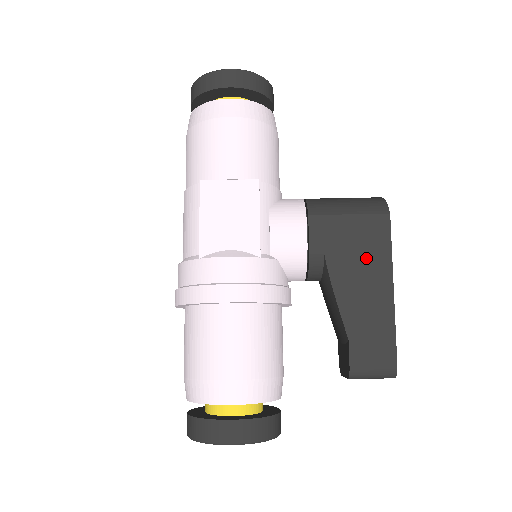
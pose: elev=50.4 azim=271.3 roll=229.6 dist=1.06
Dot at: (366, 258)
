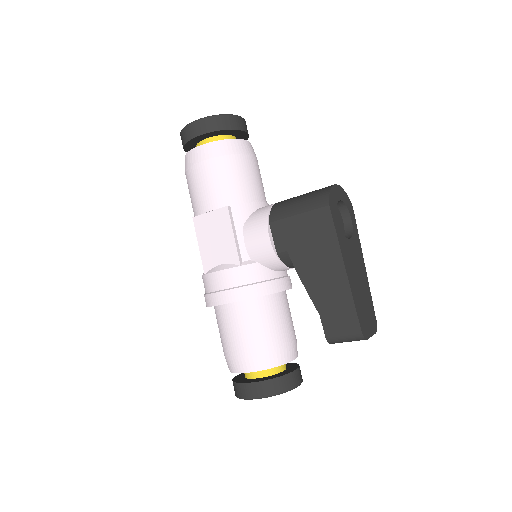
Dot at: (318, 247)
